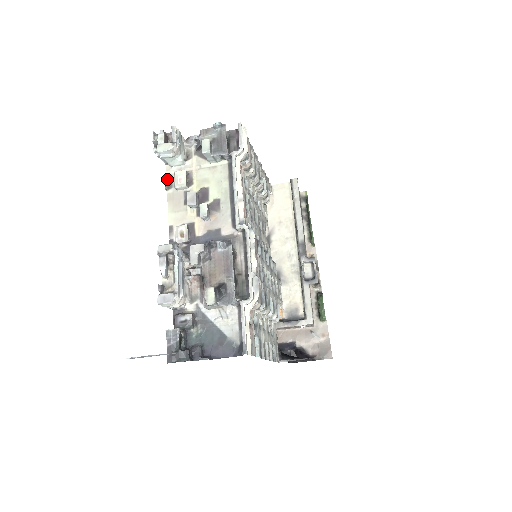
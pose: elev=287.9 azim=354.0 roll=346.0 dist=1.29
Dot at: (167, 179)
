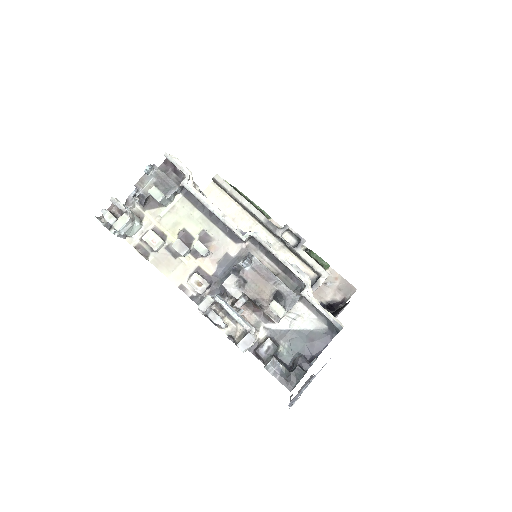
Dot at: (138, 250)
